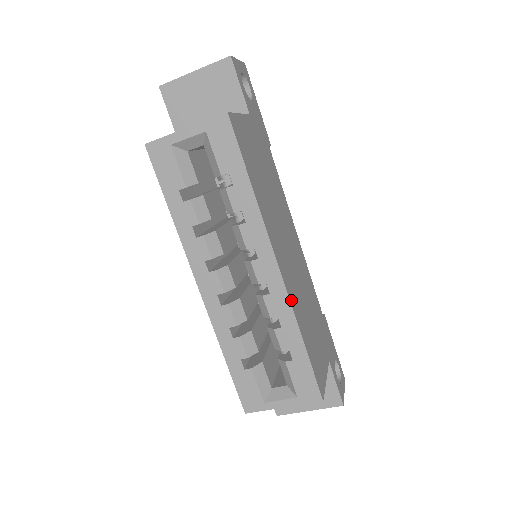
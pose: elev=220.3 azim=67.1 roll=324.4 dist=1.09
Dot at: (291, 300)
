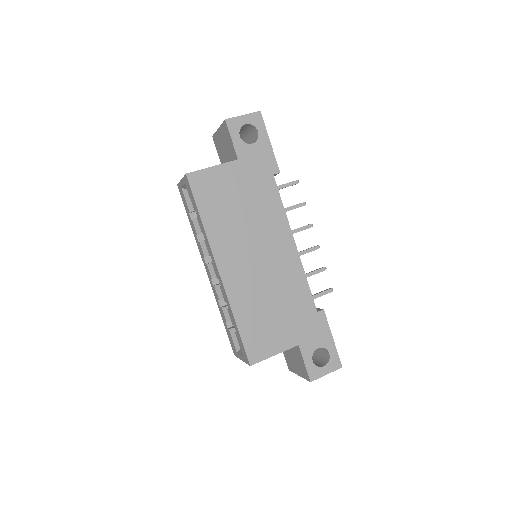
Dot at: (230, 294)
